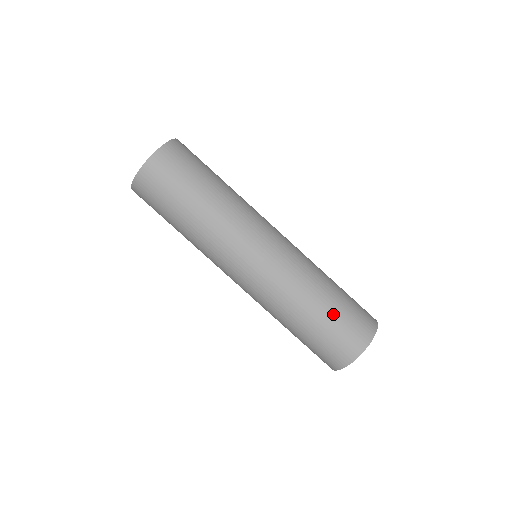
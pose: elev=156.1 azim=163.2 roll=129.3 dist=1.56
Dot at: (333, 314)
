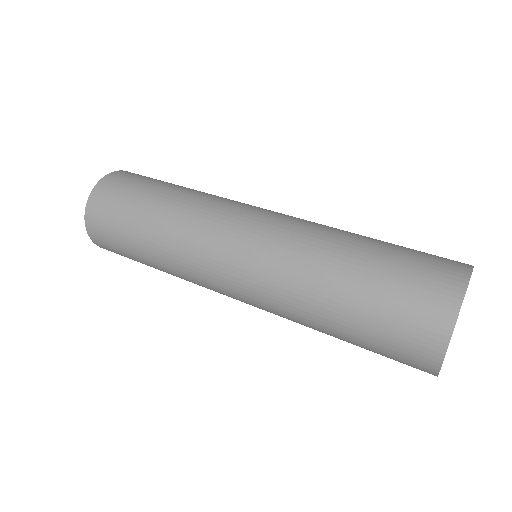
Dot at: (383, 260)
